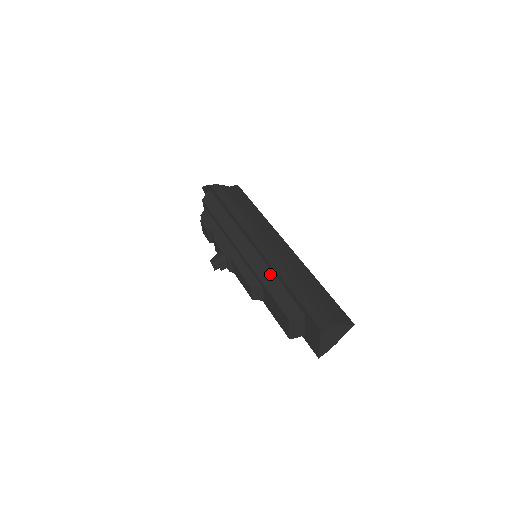
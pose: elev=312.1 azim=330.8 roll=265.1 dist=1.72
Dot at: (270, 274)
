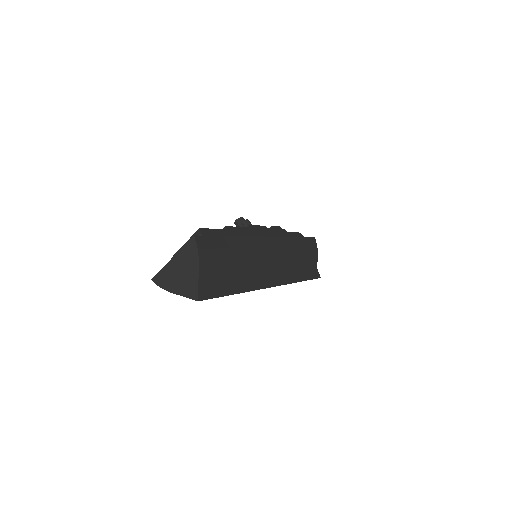
Dot at: occluded
